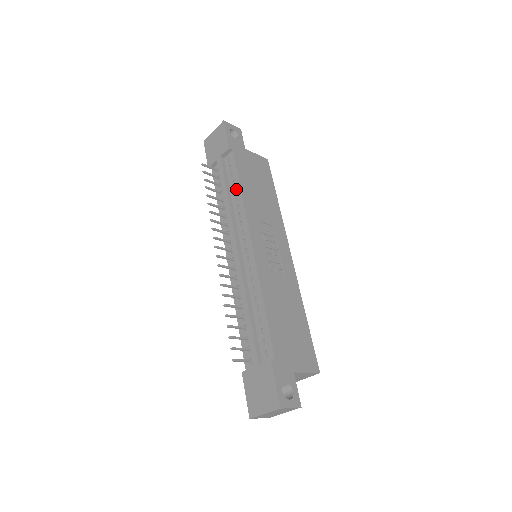
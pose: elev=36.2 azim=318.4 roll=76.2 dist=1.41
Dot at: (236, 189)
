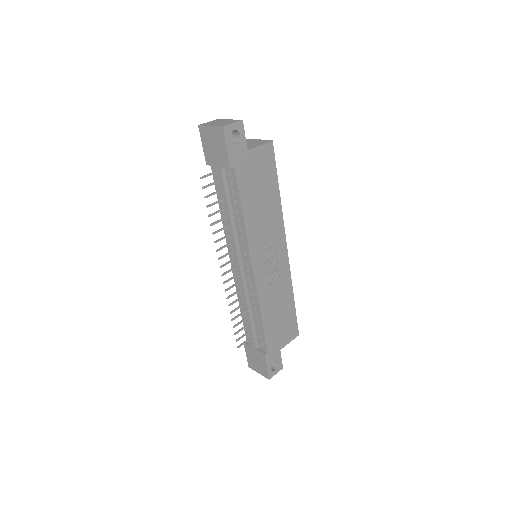
Dot at: (238, 212)
